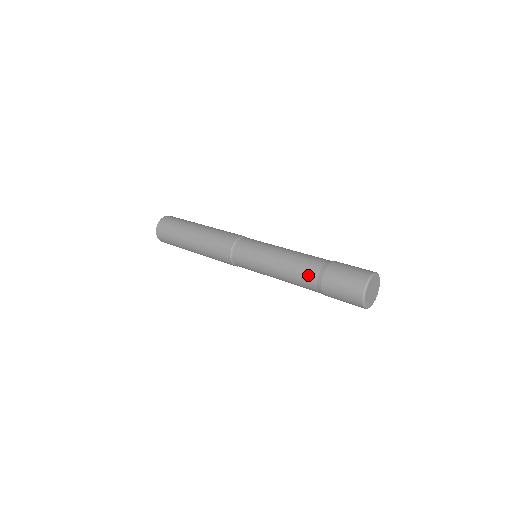
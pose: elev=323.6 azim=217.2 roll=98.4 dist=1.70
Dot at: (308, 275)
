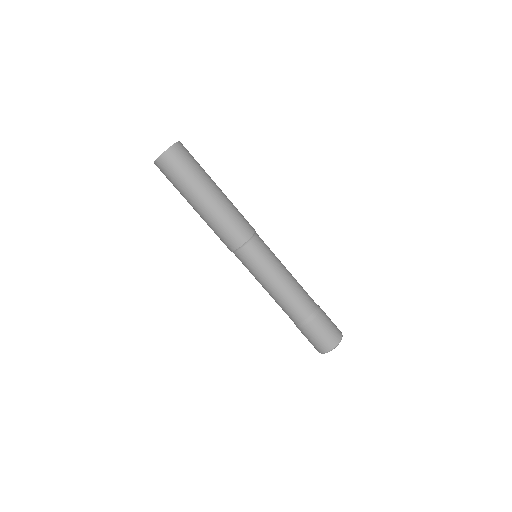
Dot at: (305, 307)
